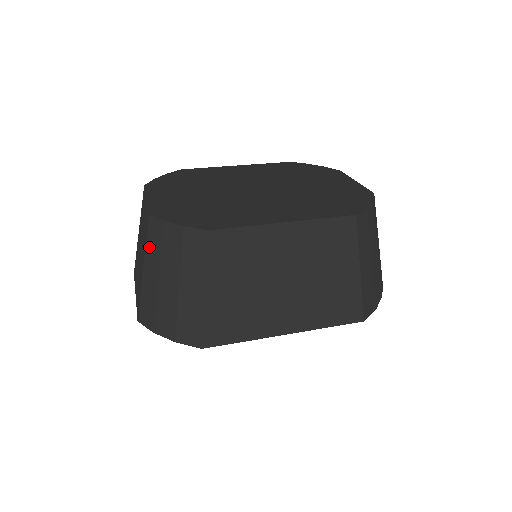
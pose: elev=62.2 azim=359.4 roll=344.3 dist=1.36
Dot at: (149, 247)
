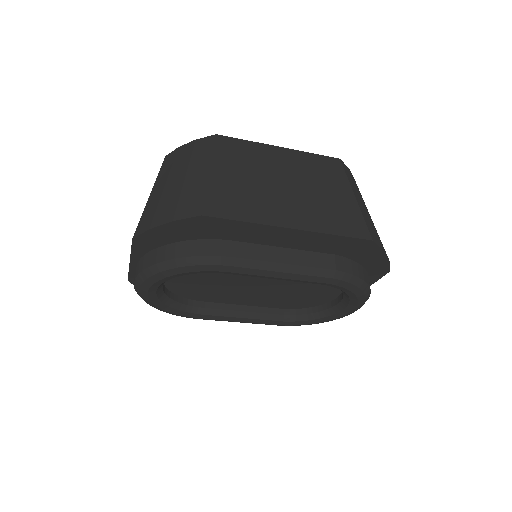
Dot at: (160, 174)
